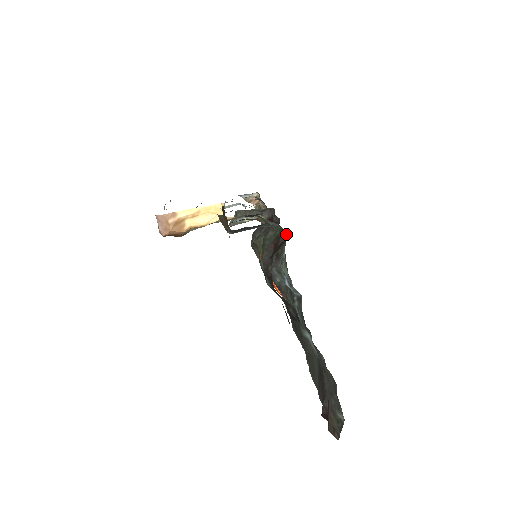
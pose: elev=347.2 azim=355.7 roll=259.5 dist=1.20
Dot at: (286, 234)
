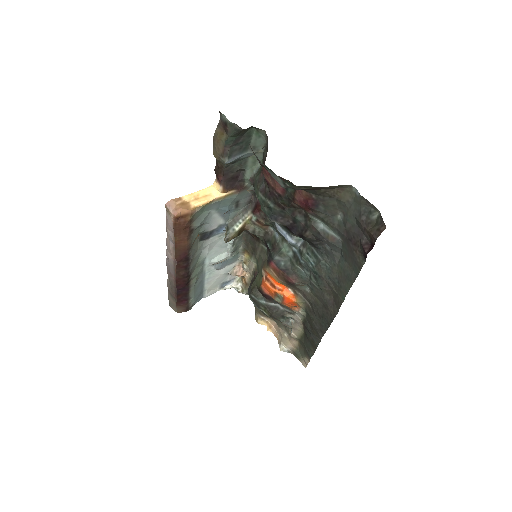
Dot at: (266, 148)
